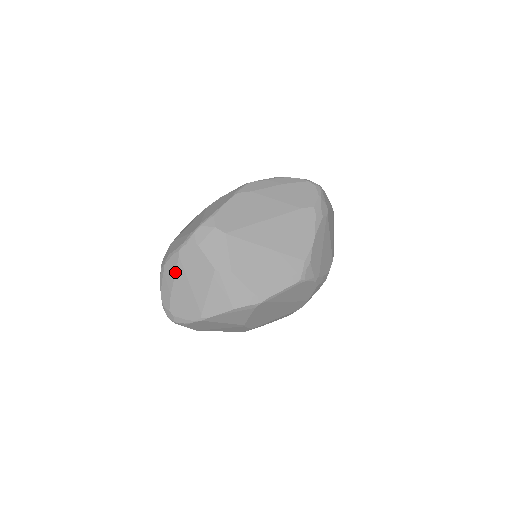
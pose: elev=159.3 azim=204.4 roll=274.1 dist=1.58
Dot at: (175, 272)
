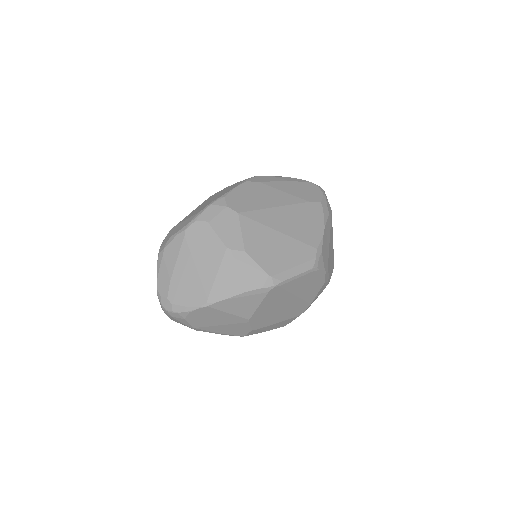
Dot at: (178, 253)
